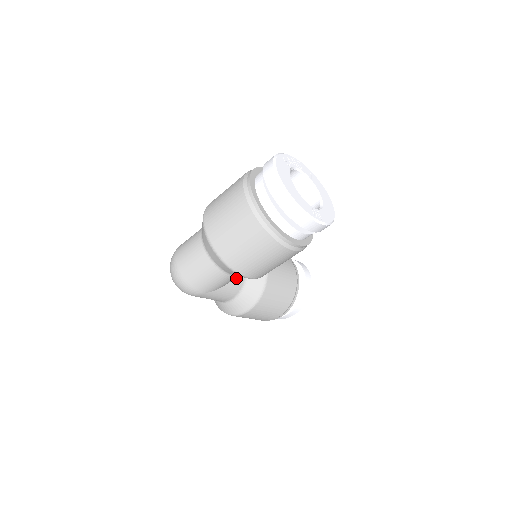
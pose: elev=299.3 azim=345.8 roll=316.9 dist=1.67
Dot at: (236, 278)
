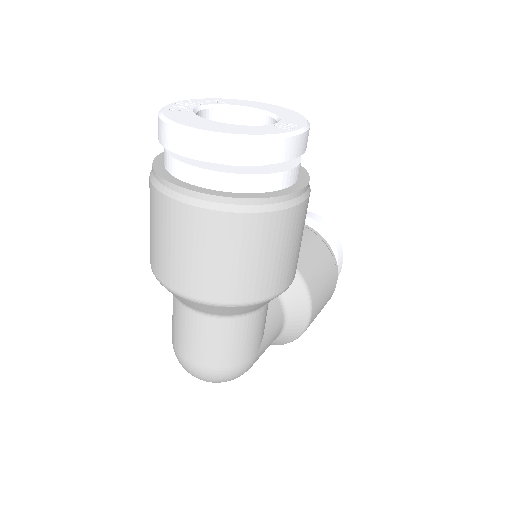
Dot at: occluded
